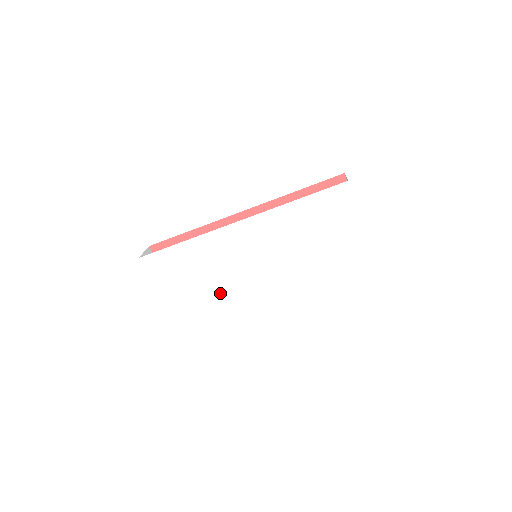
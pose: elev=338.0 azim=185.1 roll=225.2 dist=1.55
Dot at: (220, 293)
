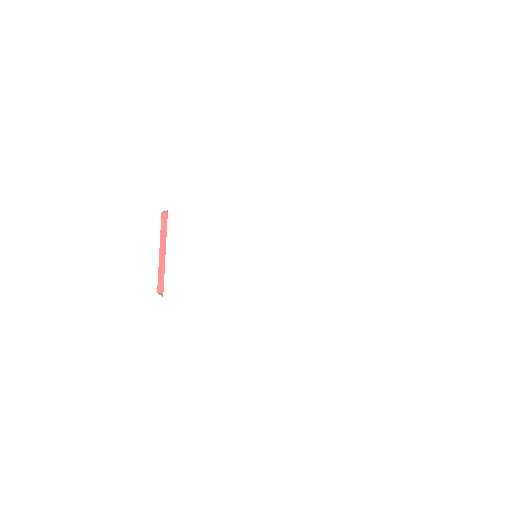
Dot at: (222, 273)
